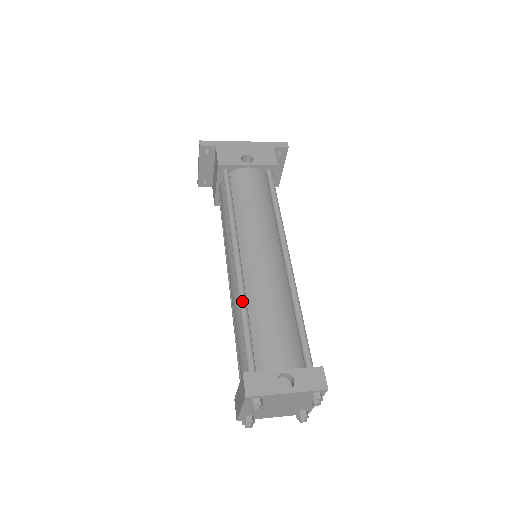
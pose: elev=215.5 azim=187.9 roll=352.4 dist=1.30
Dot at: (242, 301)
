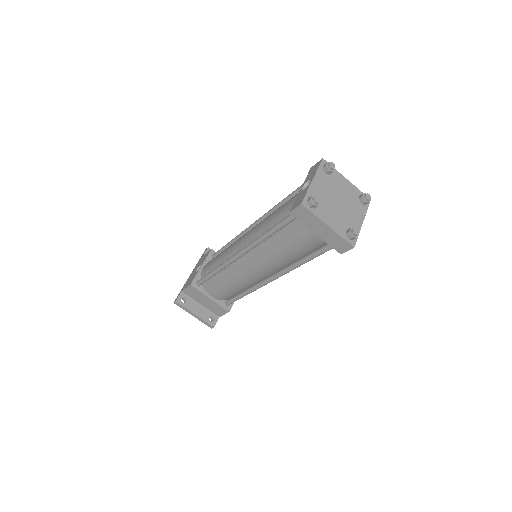
Dot at: (259, 237)
